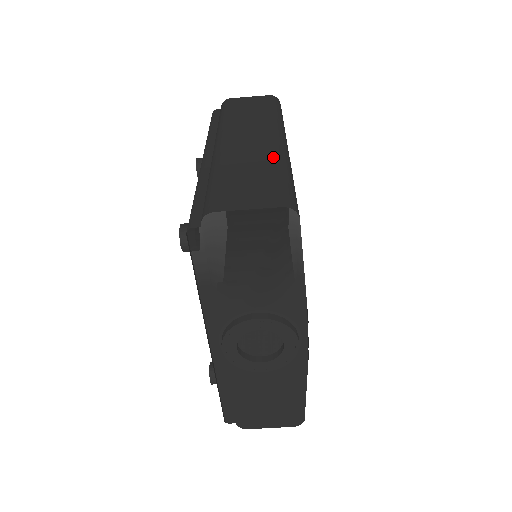
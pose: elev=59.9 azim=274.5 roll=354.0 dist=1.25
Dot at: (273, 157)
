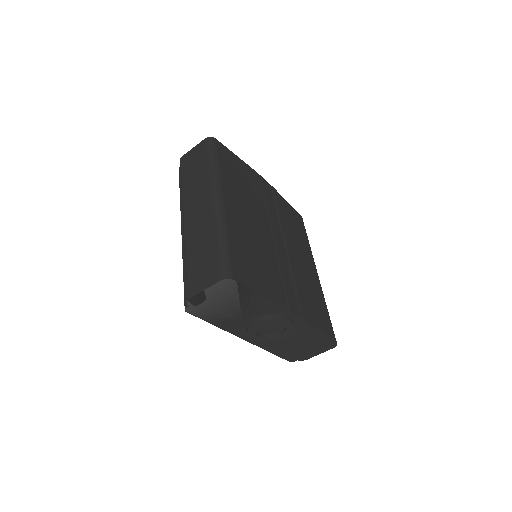
Dot at: (212, 227)
